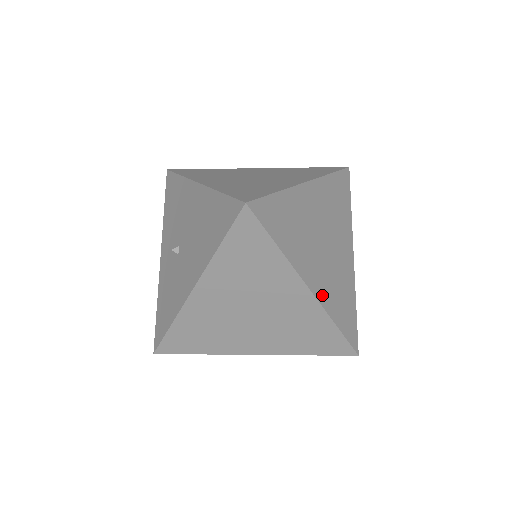
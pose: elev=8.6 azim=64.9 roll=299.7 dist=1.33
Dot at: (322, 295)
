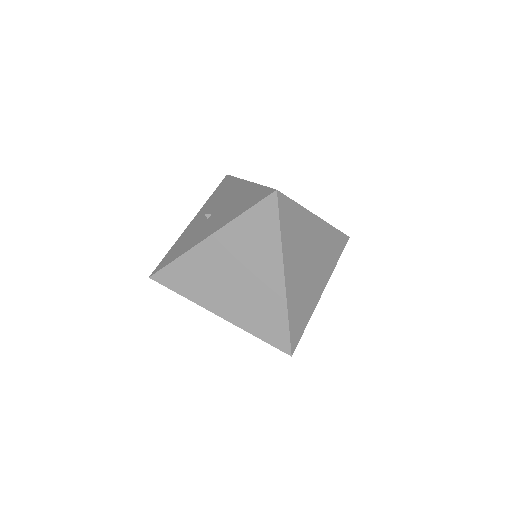
Dot at: (290, 290)
